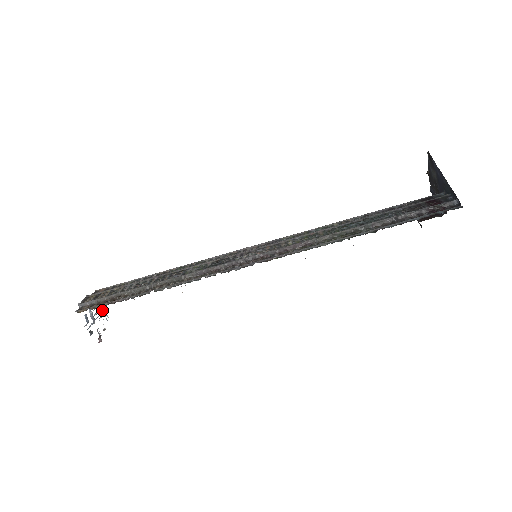
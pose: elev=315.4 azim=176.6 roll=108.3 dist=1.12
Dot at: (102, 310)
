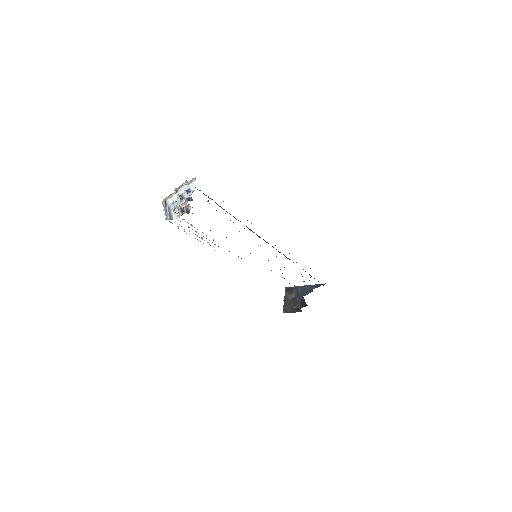
Dot at: (168, 211)
